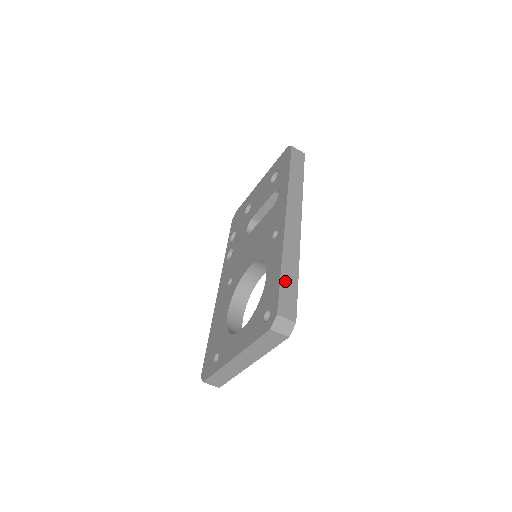
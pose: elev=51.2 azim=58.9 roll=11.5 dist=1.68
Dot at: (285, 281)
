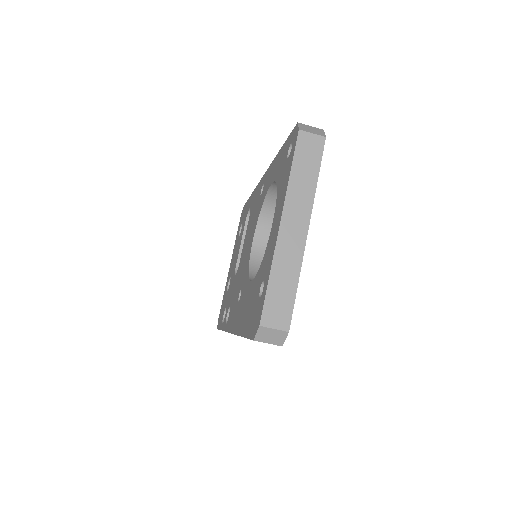
Dot at: occluded
